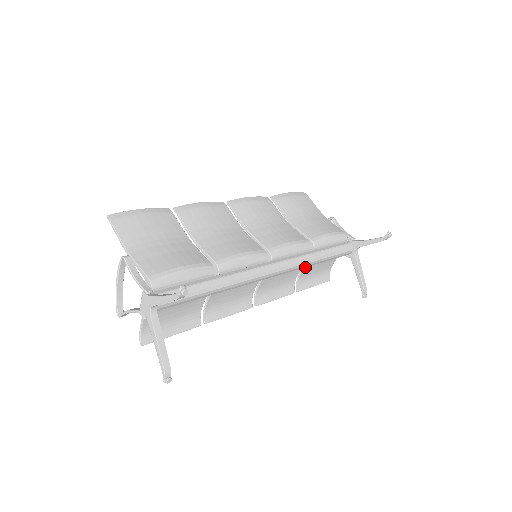
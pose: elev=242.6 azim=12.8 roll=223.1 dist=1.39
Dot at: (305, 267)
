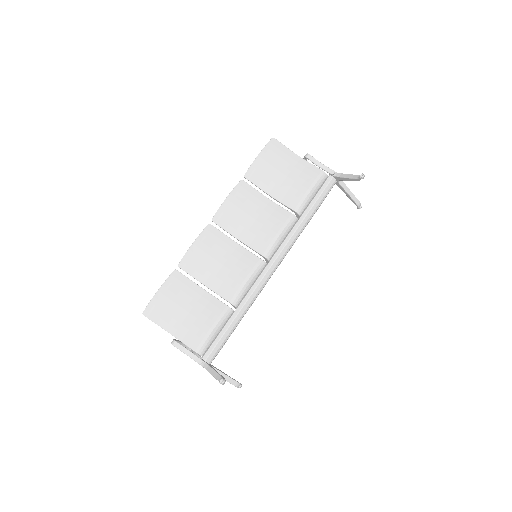
Dot at: occluded
